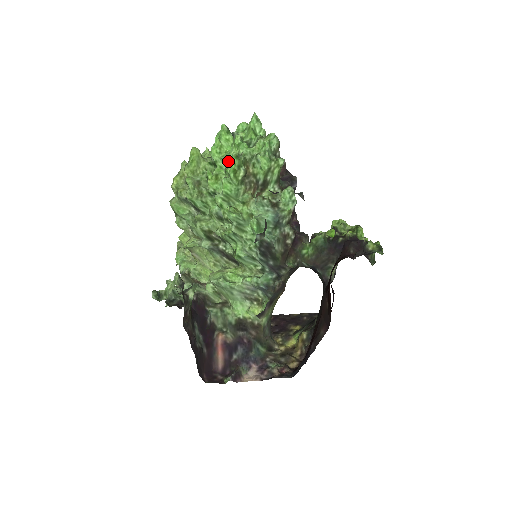
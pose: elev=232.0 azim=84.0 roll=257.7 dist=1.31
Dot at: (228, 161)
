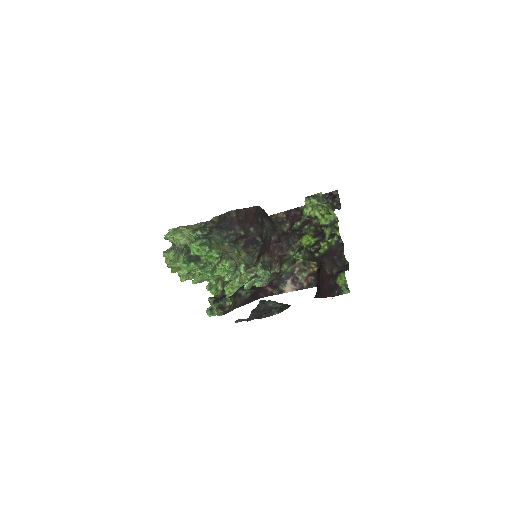
Dot at: occluded
